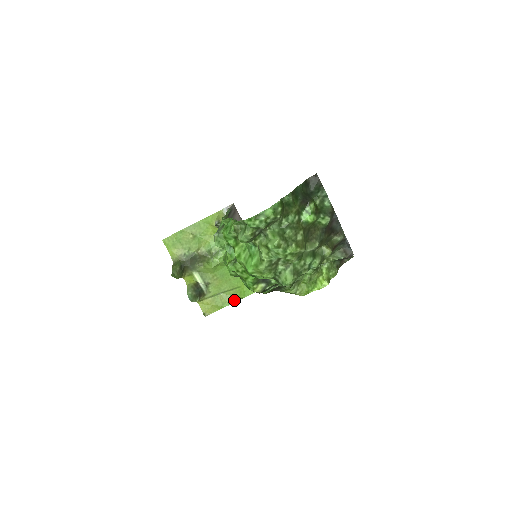
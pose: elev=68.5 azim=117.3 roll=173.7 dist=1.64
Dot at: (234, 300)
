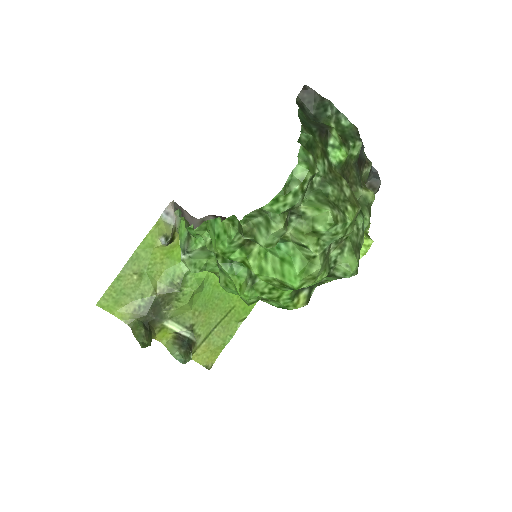
Dot at: (235, 327)
